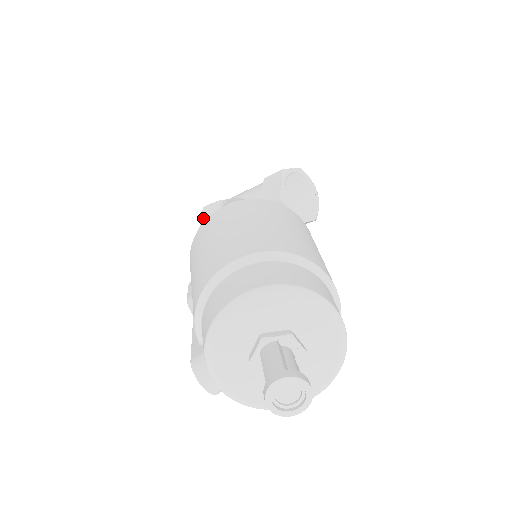
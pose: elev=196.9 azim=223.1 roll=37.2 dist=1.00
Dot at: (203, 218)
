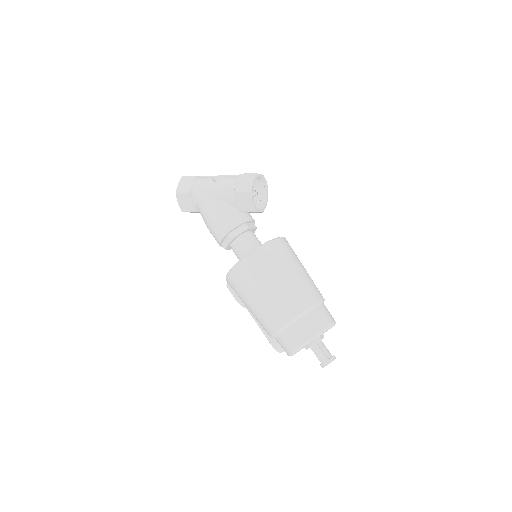
Dot at: (181, 203)
